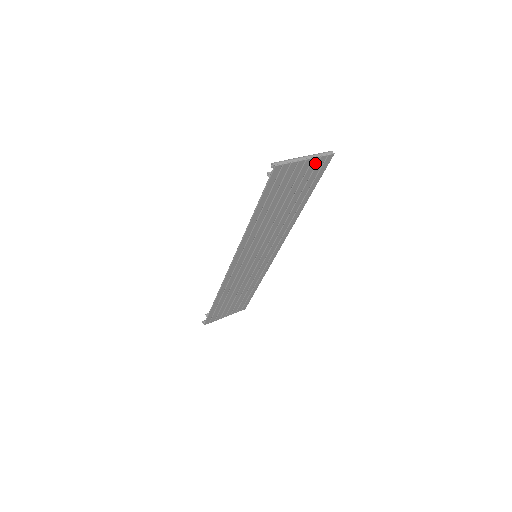
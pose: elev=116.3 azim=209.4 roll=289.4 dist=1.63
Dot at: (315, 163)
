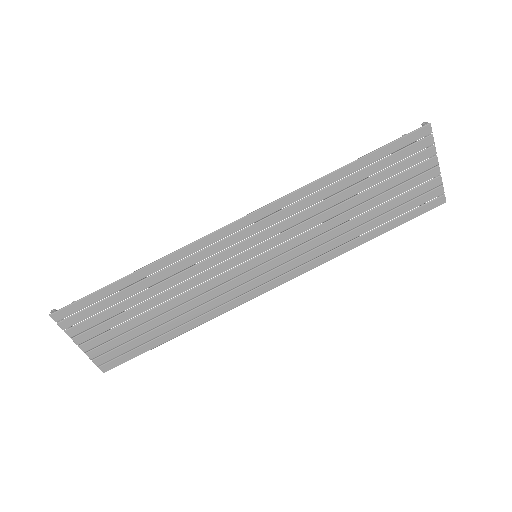
Dot at: (433, 186)
